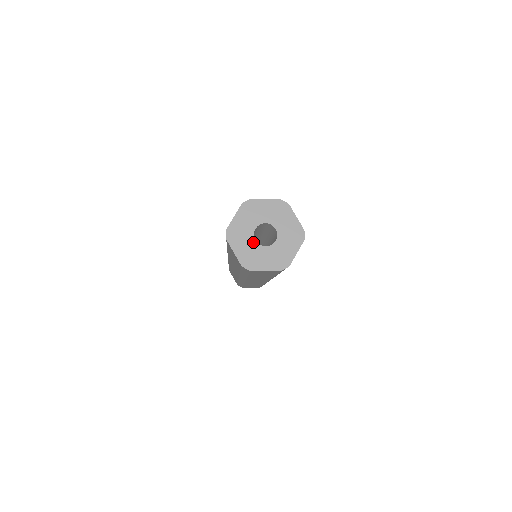
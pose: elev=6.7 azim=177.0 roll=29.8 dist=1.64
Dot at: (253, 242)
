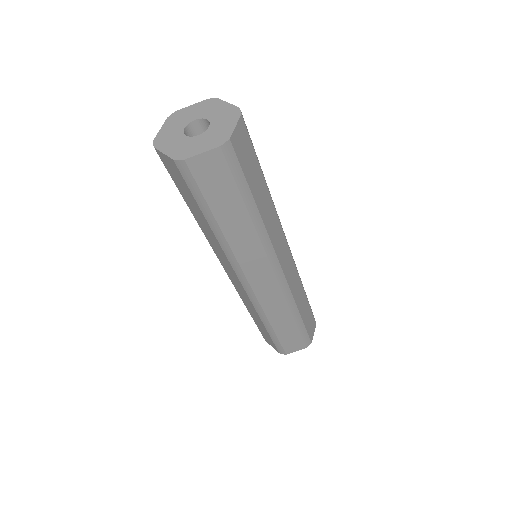
Dot at: (184, 138)
